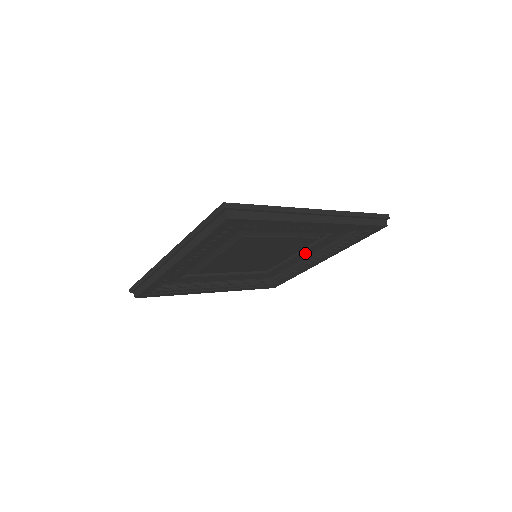
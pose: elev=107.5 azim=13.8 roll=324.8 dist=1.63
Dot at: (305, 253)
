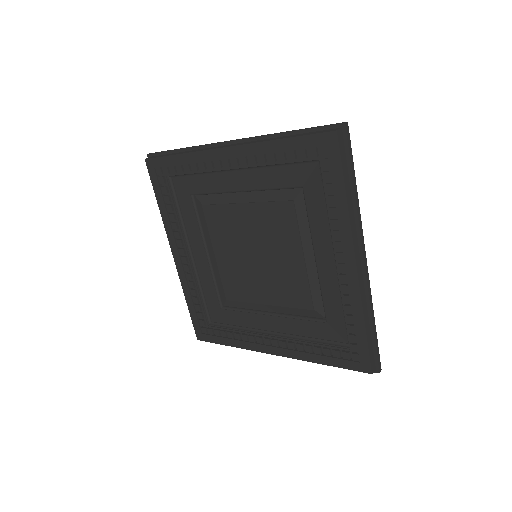
Dot at: (322, 252)
